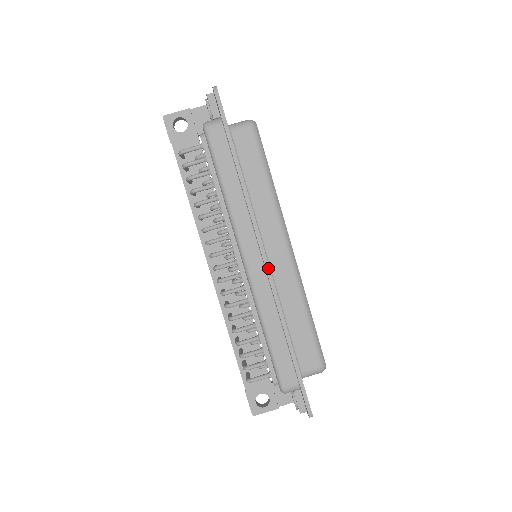
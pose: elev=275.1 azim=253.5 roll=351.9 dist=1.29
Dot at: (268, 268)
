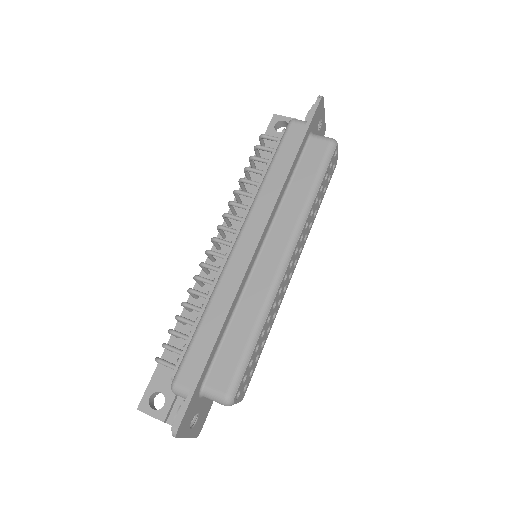
Dot at: (251, 257)
